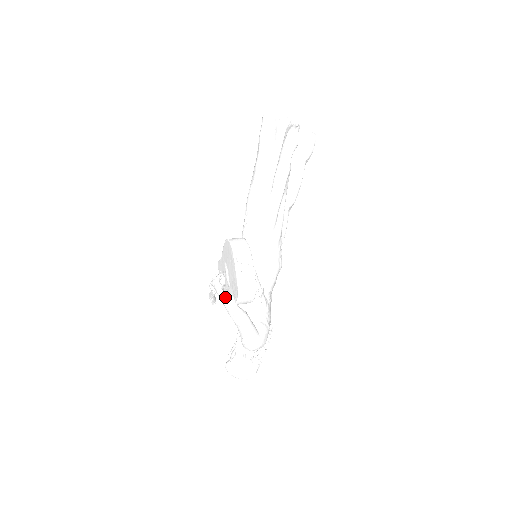
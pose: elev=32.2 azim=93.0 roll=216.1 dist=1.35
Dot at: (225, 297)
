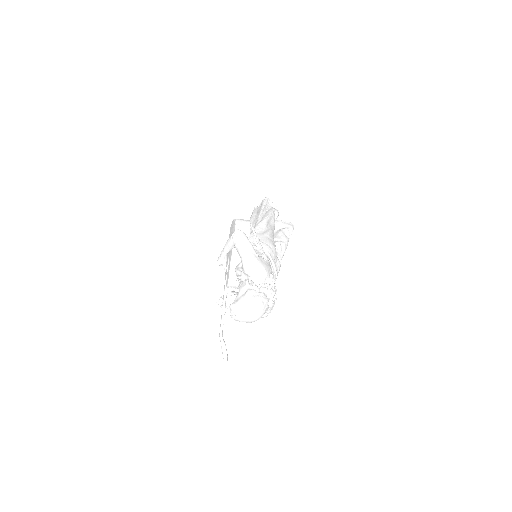
Dot at: occluded
